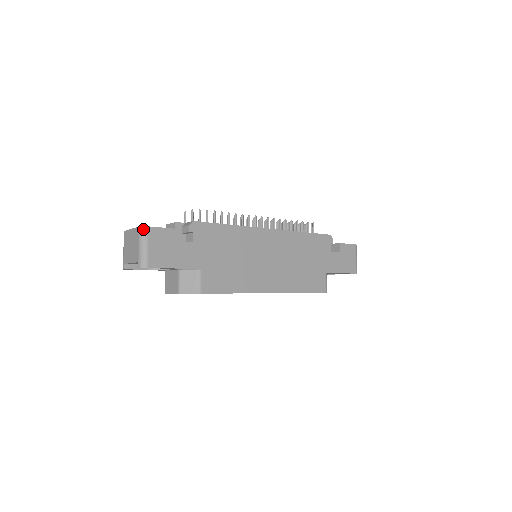
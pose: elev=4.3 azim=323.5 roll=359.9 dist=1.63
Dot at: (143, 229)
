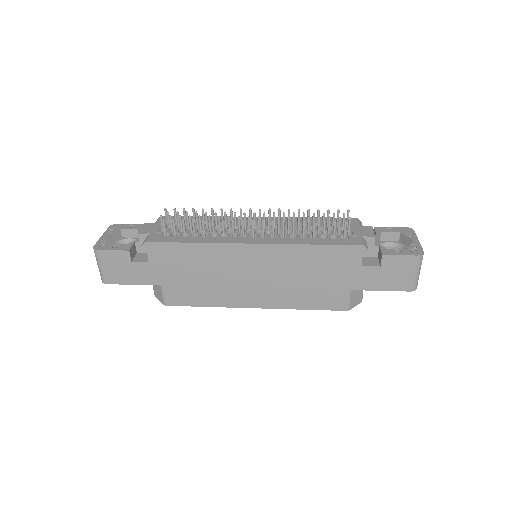
Dot at: (94, 251)
